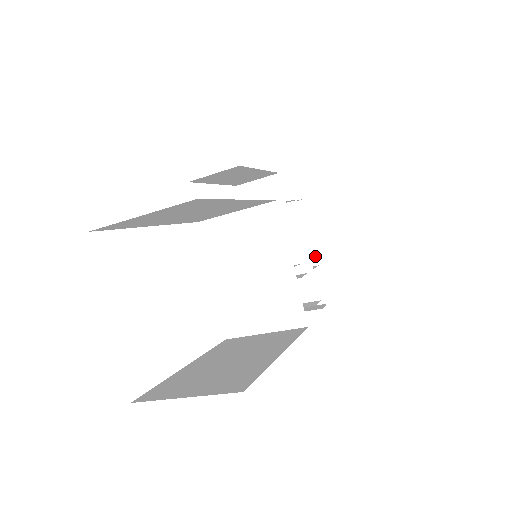
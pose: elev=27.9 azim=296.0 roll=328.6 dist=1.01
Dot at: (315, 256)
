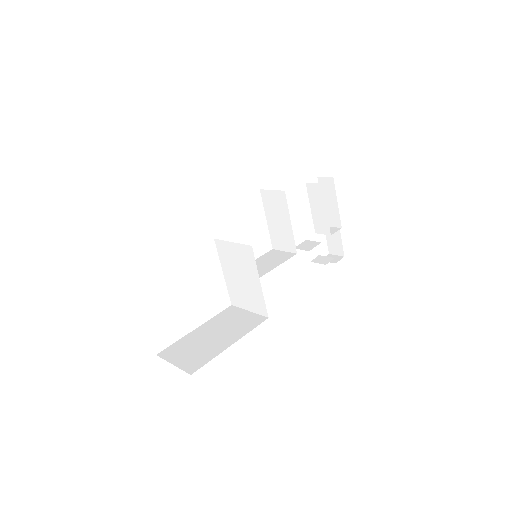
Dot at: (339, 221)
